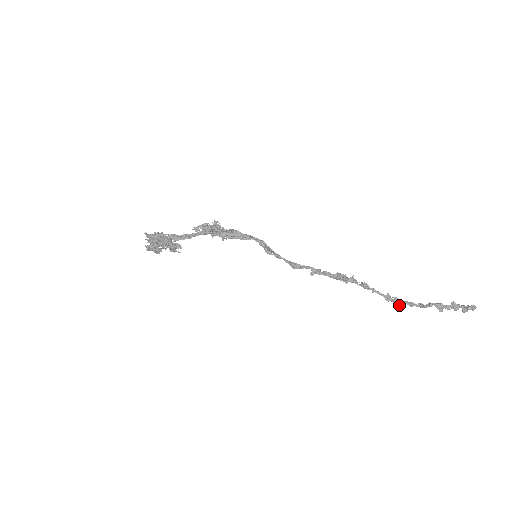
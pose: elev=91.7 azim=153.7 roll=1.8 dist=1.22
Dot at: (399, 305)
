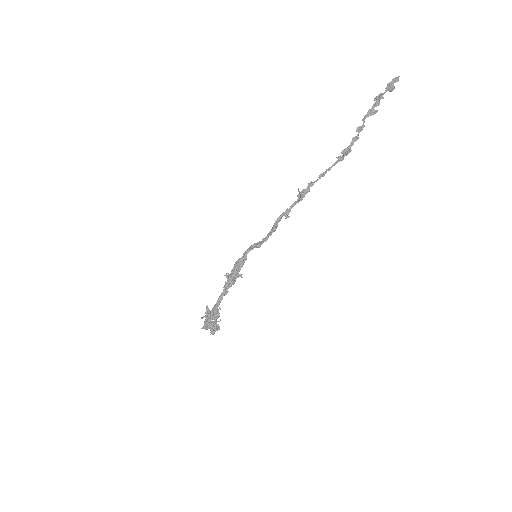
Dot at: (349, 150)
